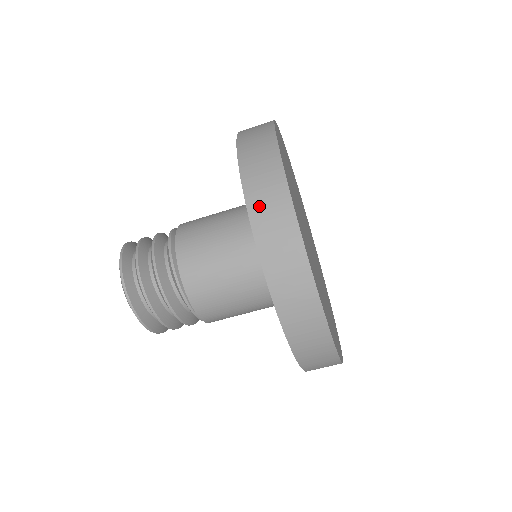
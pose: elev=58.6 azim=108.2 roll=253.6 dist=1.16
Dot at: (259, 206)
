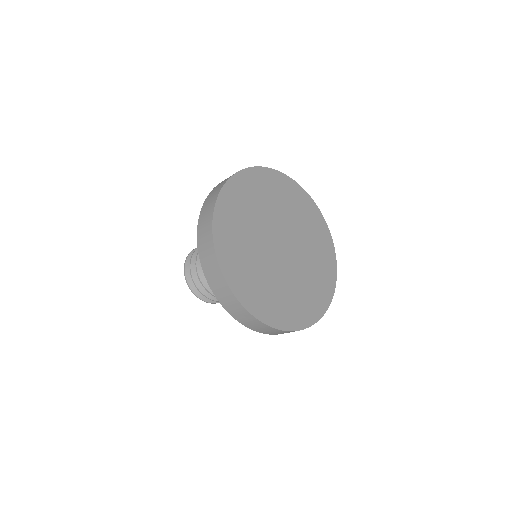
Dot at: (205, 206)
